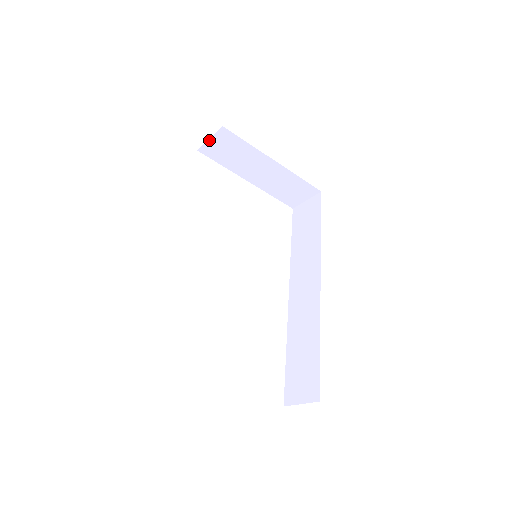
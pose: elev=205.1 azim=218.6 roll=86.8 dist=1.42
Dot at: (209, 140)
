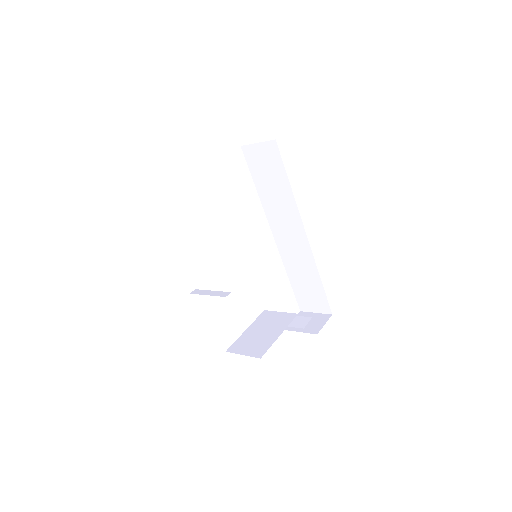
Dot at: occluded
